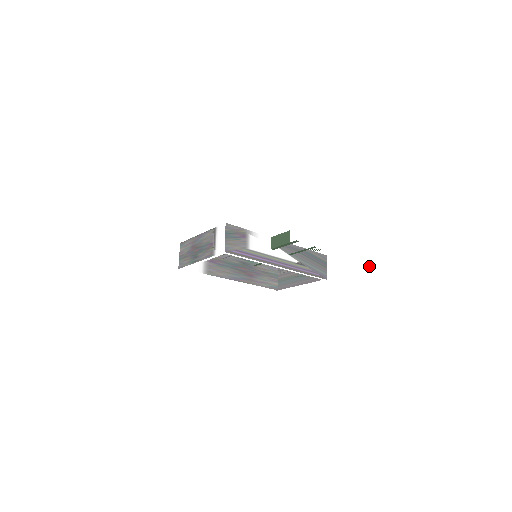
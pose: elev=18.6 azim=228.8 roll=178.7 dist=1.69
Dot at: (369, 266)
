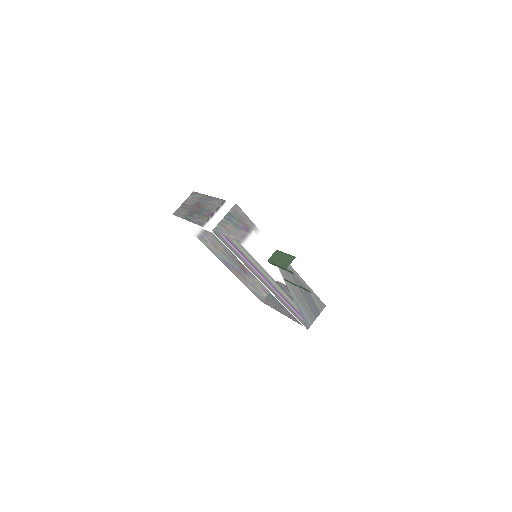
Dot at: (352, 350)
